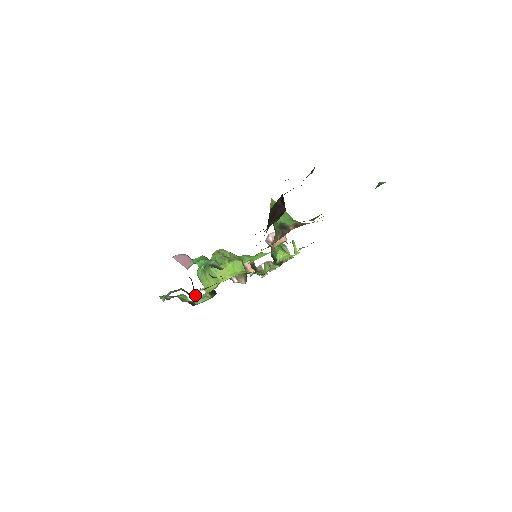
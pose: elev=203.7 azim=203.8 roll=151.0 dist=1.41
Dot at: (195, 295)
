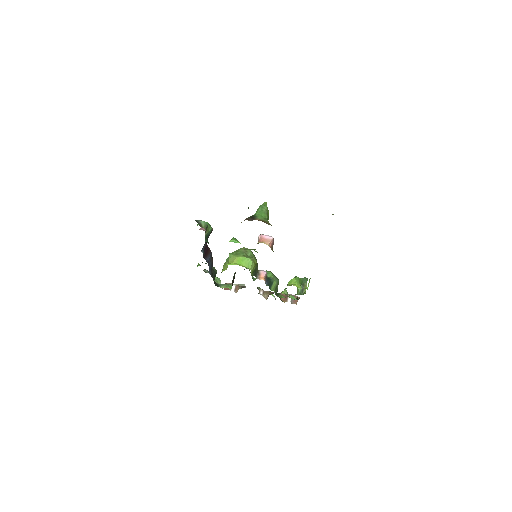
Dot at: occluded
